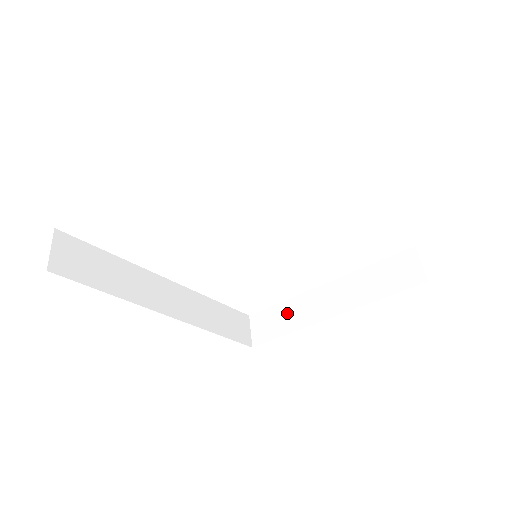
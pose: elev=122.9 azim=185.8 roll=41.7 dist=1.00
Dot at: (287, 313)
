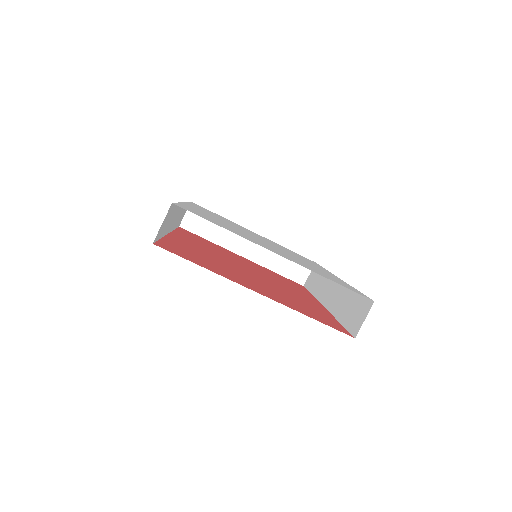
Dot at: (219, 227)
